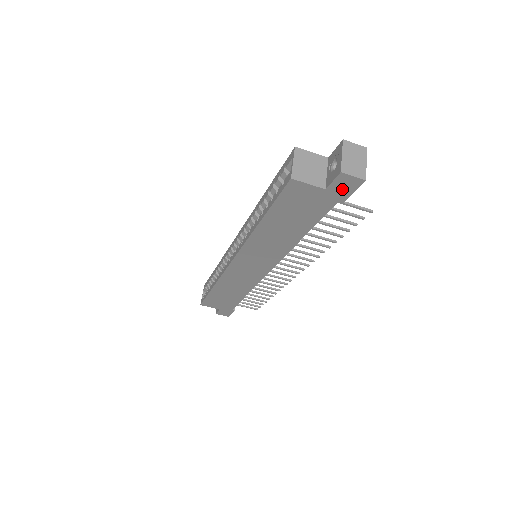
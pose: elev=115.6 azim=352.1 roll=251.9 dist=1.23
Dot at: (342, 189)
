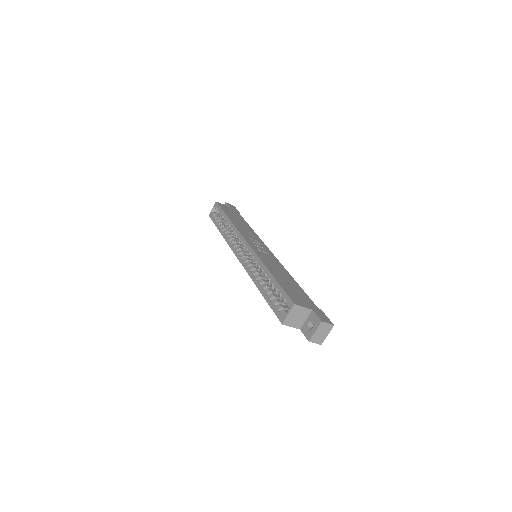
Dot at: occluded
